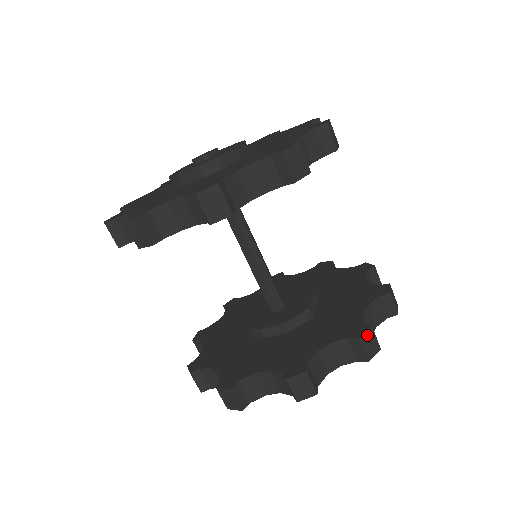
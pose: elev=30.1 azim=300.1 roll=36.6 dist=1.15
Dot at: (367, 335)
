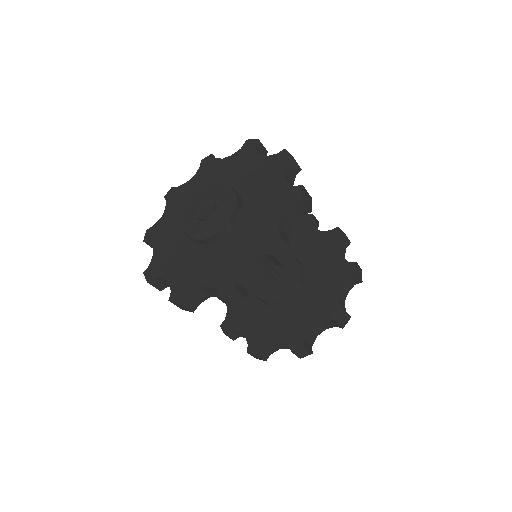
Dot at: (300, 350)
